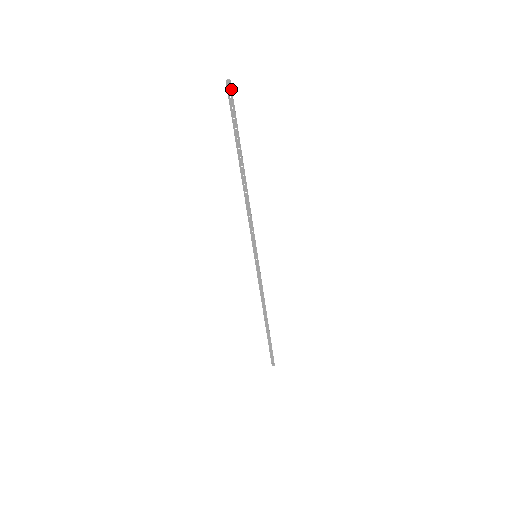
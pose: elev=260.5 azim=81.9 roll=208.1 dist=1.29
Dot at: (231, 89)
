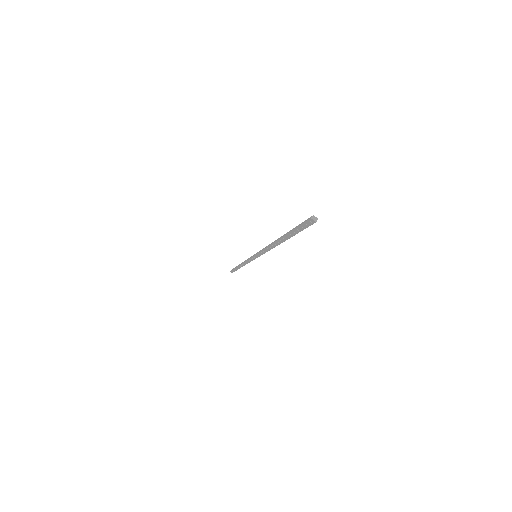
Dot at: (311, 224)
